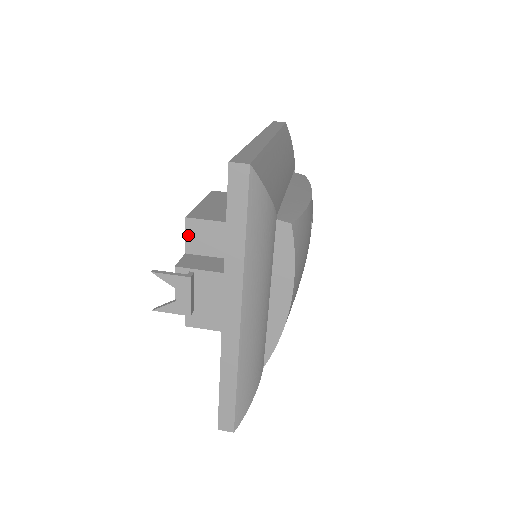
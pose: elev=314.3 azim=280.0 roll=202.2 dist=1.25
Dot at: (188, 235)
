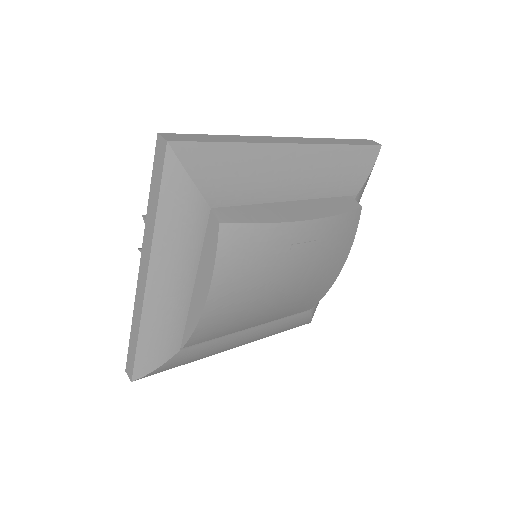
Dot at: occluded
